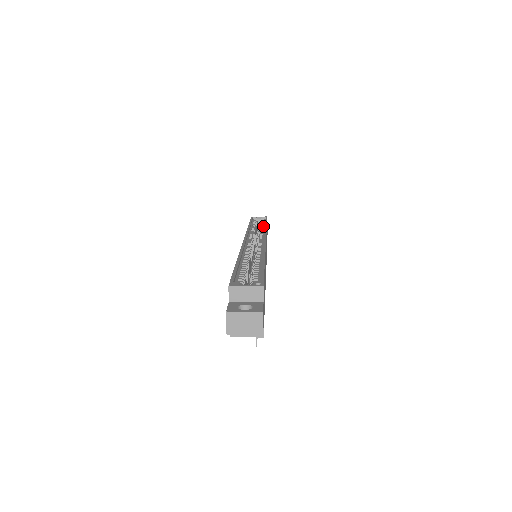
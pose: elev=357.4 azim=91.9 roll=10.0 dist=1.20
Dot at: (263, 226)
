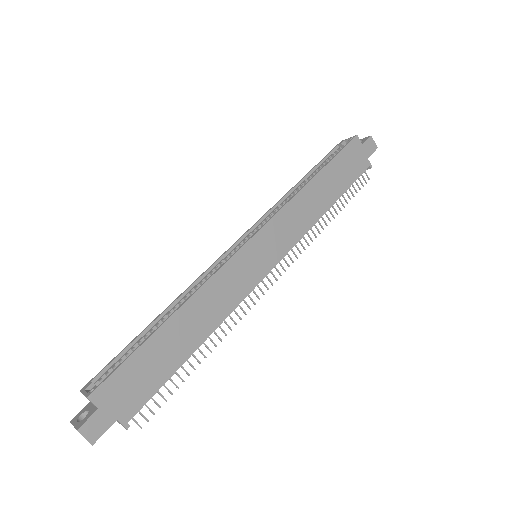
Dot at: (313, 178)
